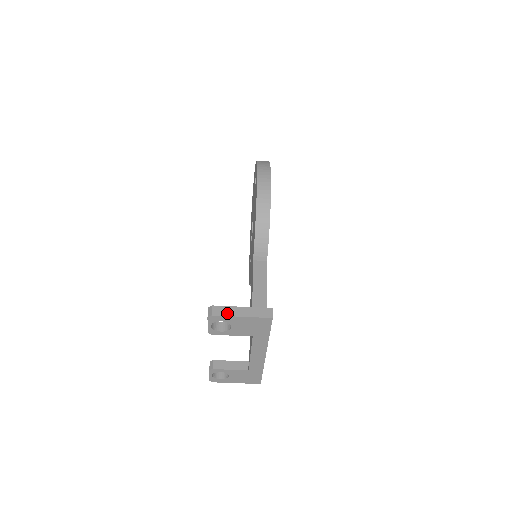
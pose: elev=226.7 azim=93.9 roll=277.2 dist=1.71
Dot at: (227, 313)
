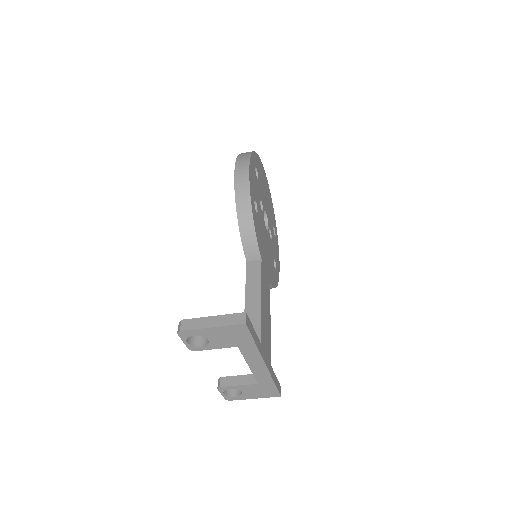
Dot at: (196, 326)
